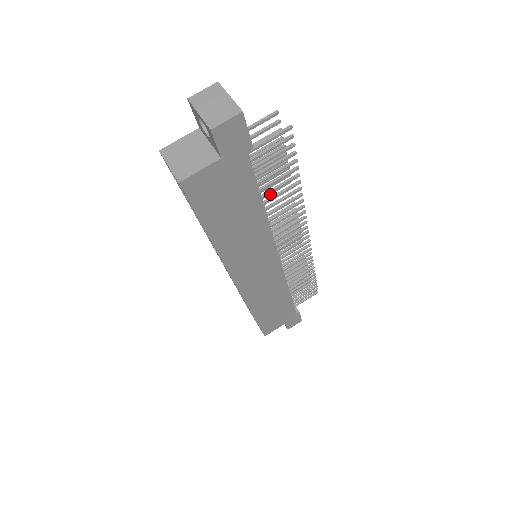
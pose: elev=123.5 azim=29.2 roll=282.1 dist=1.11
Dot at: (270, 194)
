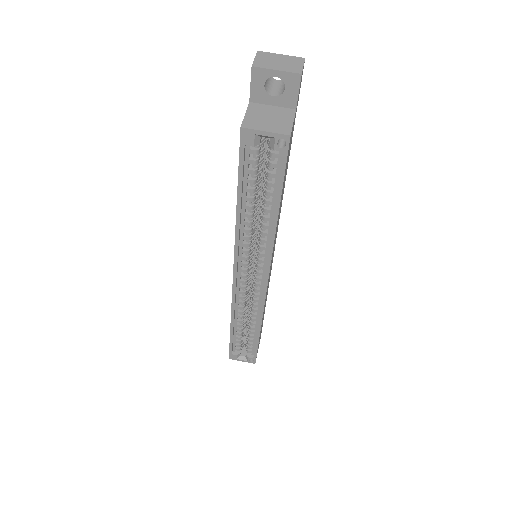
Dot at: occluded
